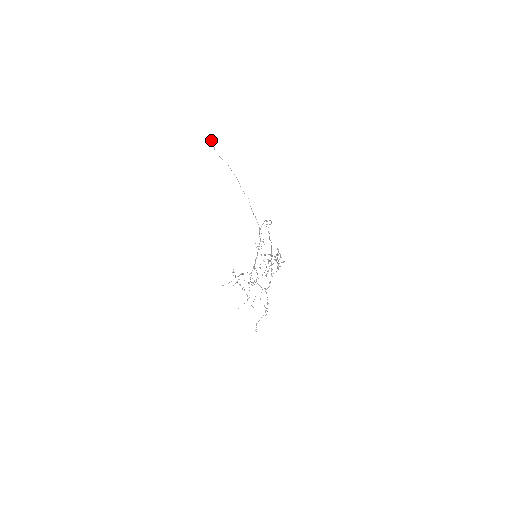
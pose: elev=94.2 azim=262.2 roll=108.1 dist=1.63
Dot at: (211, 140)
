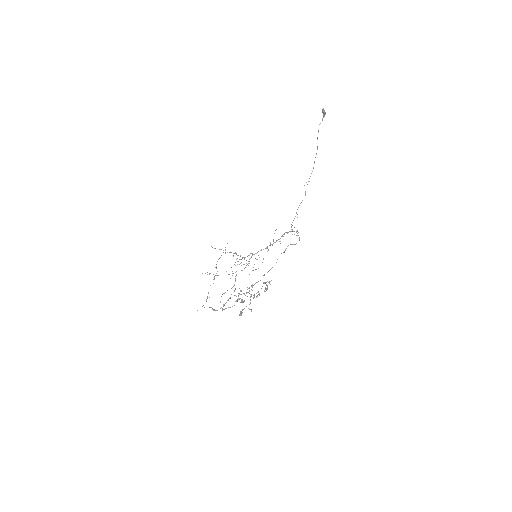
Dot at: (325, 112)
